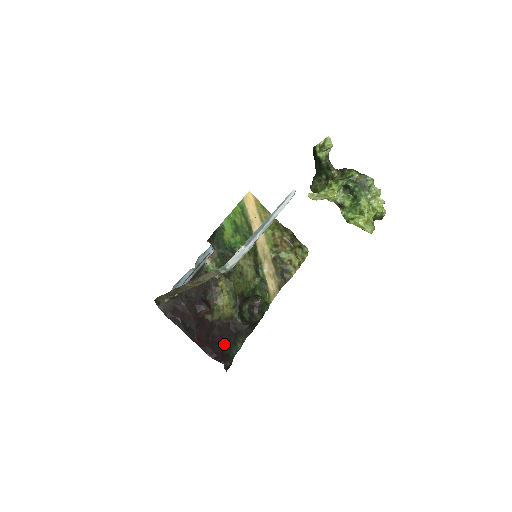
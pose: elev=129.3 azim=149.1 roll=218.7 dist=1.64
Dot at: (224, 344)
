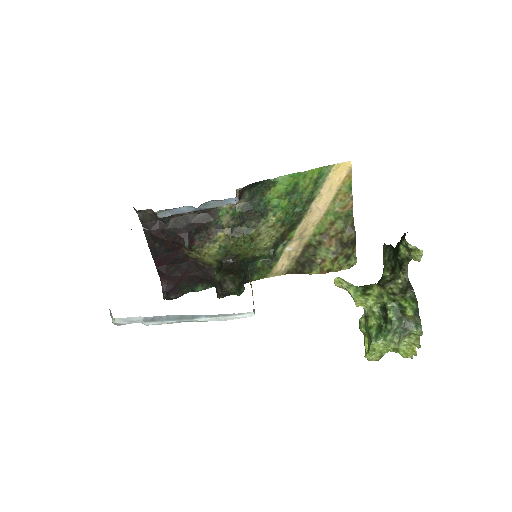
Dot at: (184, 279)
